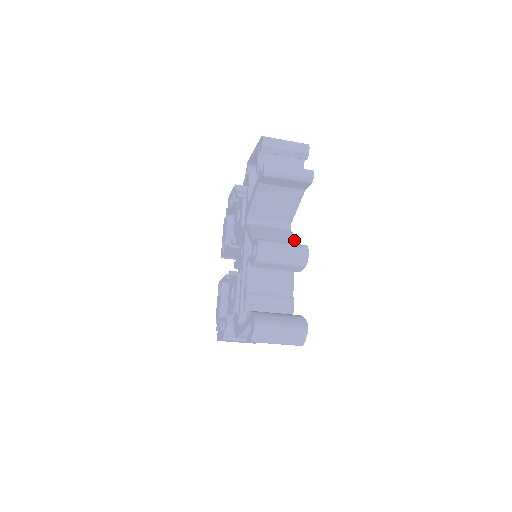
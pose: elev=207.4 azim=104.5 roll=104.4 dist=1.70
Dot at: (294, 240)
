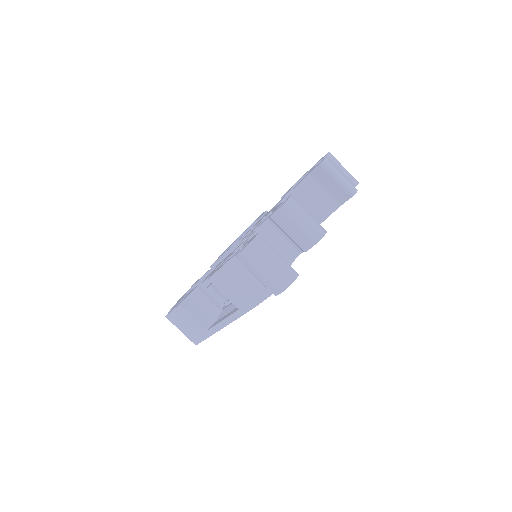
Dot at: occluded
